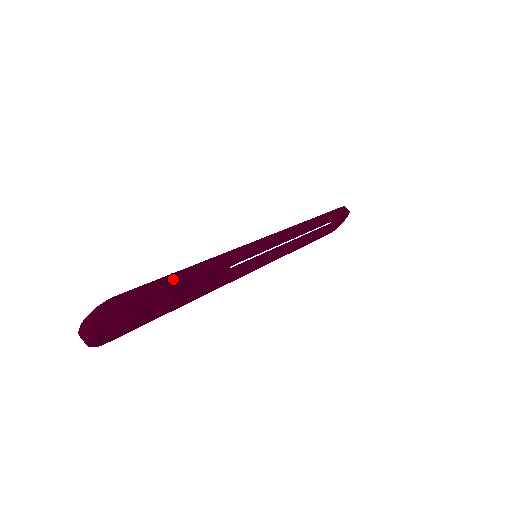
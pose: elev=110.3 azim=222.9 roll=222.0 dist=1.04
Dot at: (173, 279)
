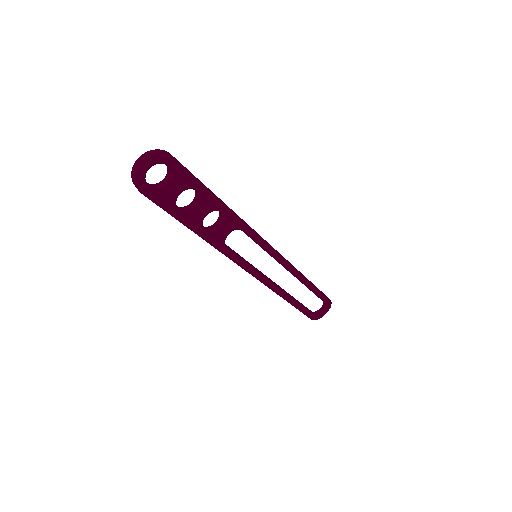
Dot at: occluded
